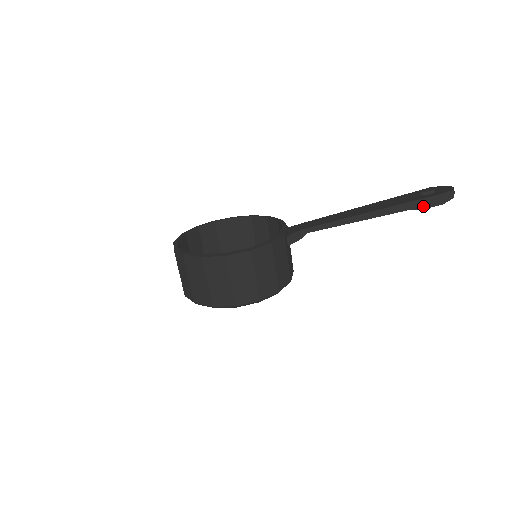
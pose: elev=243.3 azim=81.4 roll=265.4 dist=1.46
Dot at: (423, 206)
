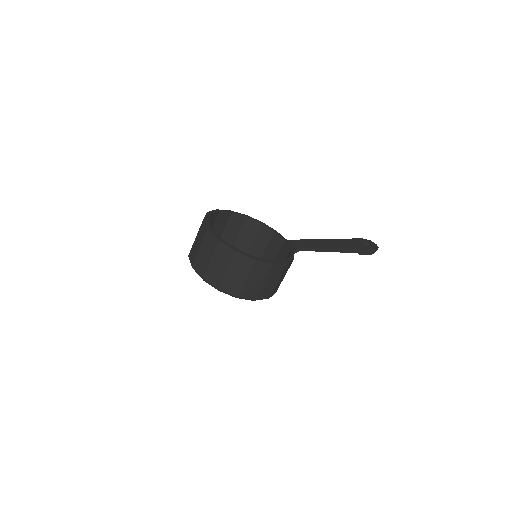
Dot at: (363, 253)
